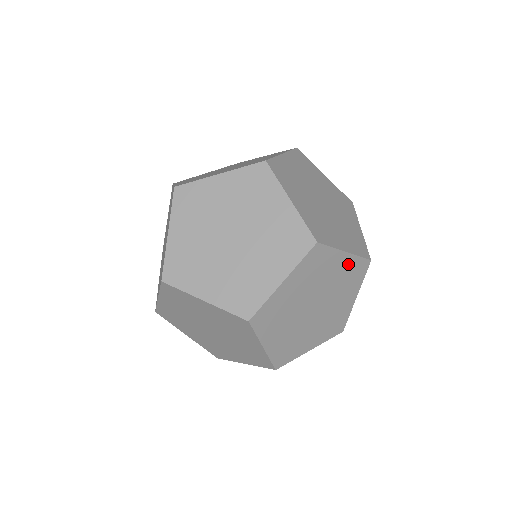
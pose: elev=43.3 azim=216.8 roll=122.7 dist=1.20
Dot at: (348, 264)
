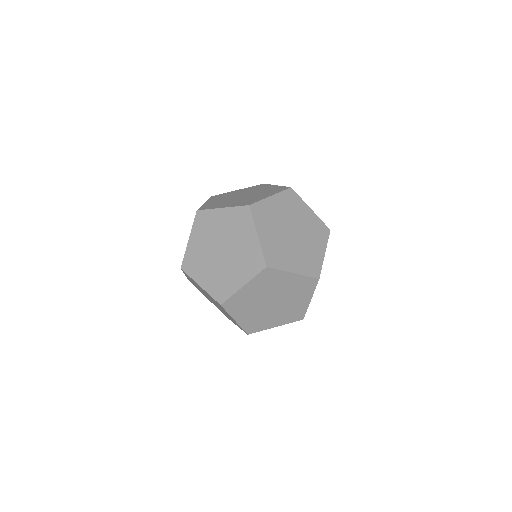
Dot at: (298, 280)
